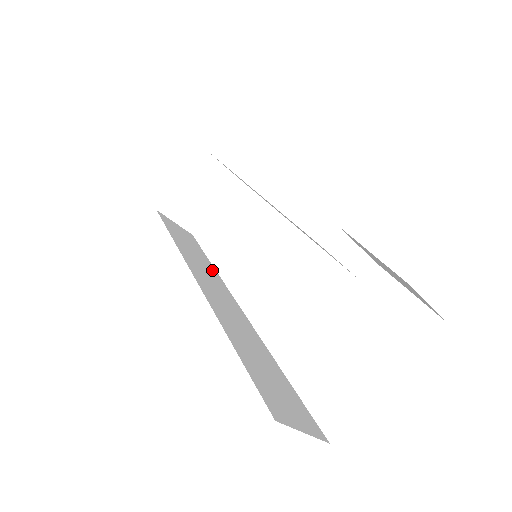
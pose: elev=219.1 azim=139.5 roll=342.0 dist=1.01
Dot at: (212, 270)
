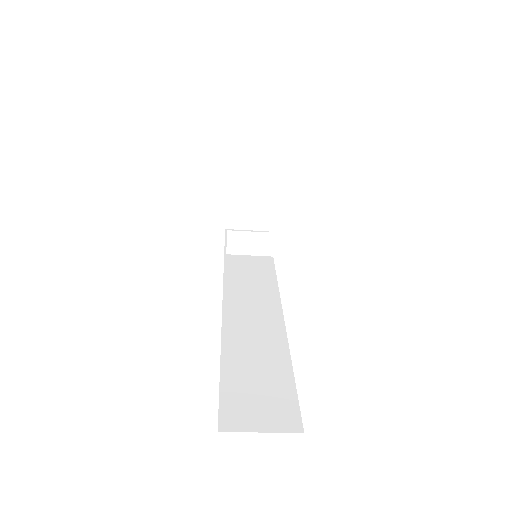
Dot at: (267, 268)
